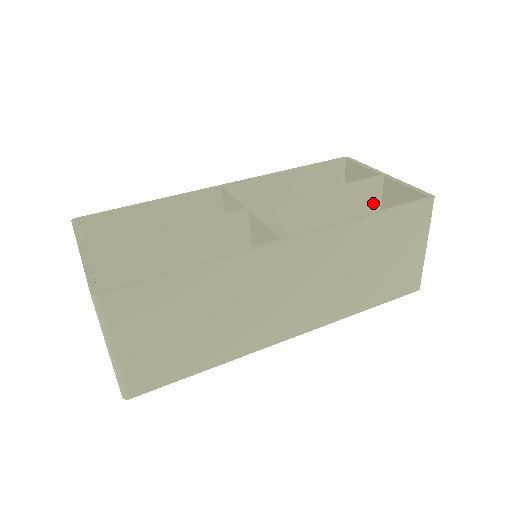
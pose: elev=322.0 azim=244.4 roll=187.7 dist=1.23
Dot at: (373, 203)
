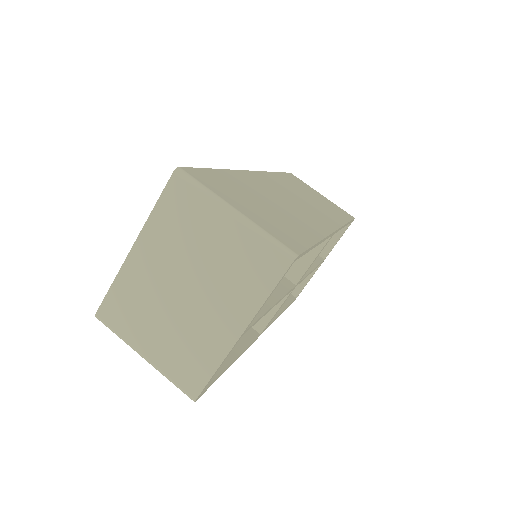
Dot at: occluded
